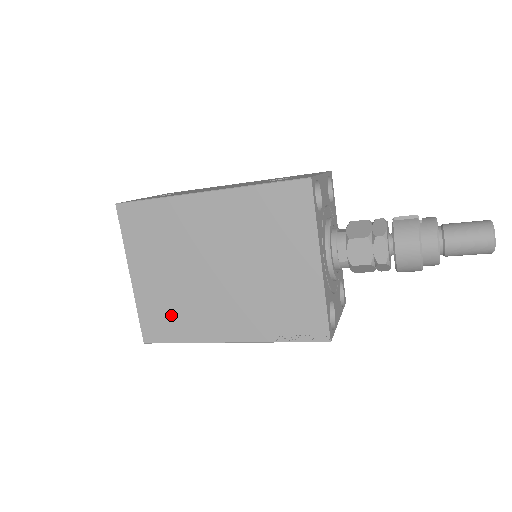
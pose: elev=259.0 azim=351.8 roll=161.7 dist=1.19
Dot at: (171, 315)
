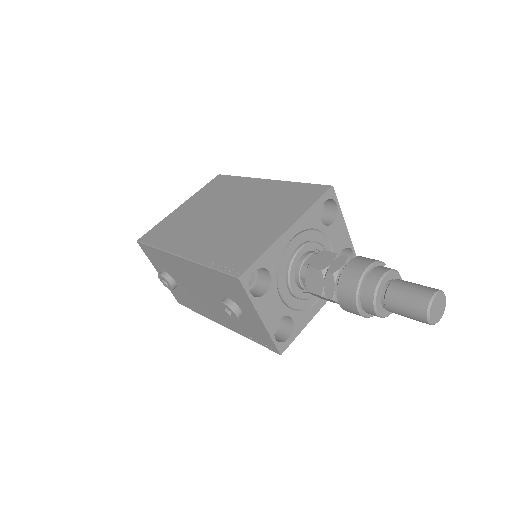
Dot at: (171, 230)
